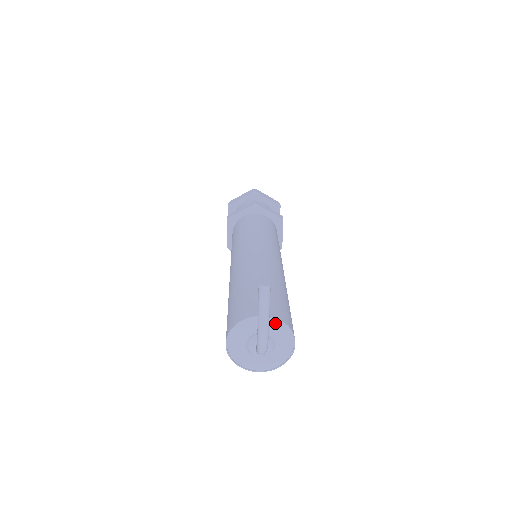
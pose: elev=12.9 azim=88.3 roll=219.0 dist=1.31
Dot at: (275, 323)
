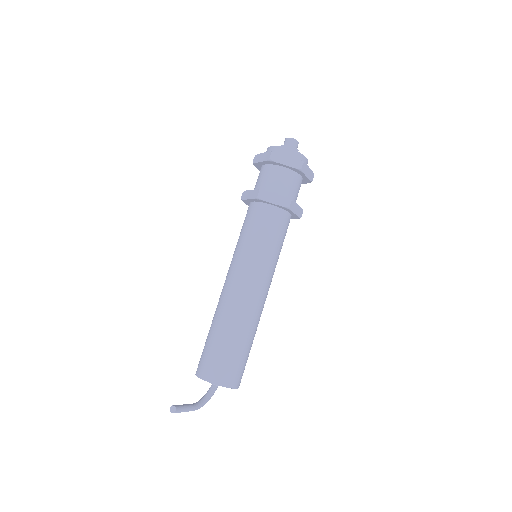
Dot at: (216, 383)
